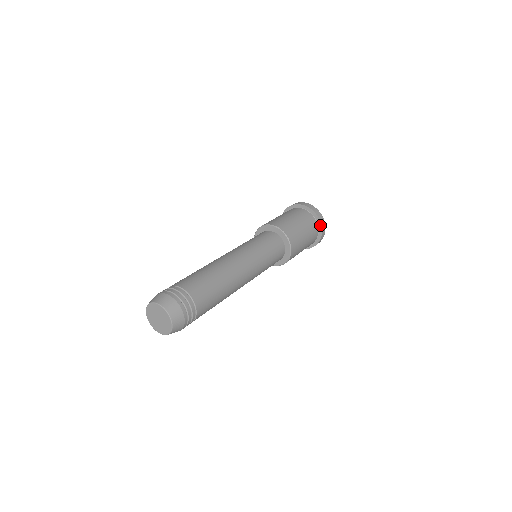
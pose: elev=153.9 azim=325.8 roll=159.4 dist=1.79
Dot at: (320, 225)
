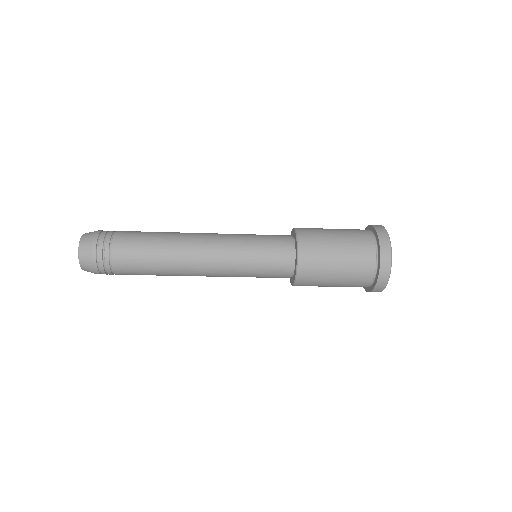
Dot at: (379, 256)
